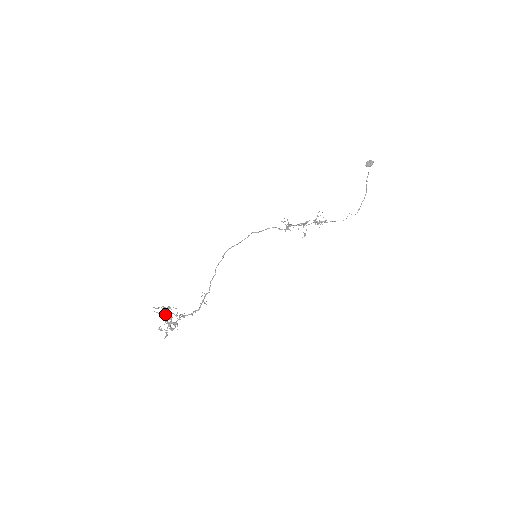
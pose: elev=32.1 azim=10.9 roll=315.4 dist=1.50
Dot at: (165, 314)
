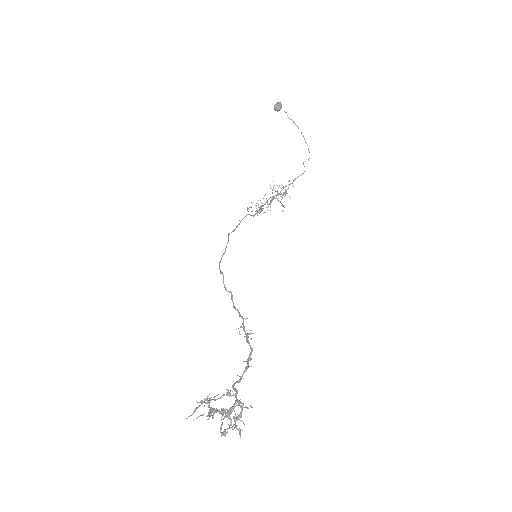
Dot at: (211, 409)
